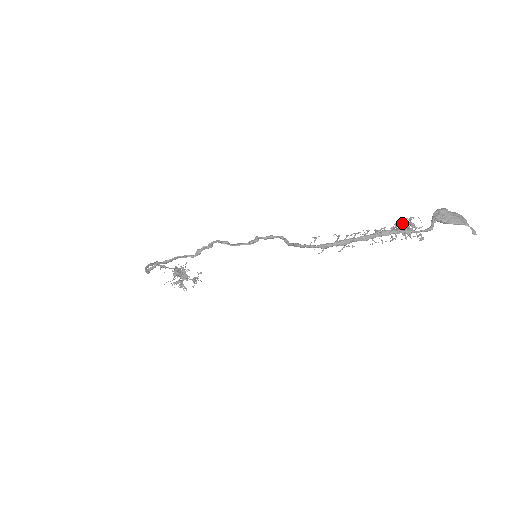
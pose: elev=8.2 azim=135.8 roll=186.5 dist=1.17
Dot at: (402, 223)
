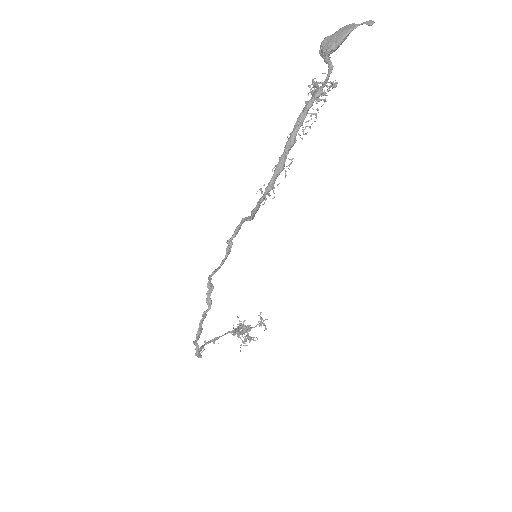
Dot at: occluded
